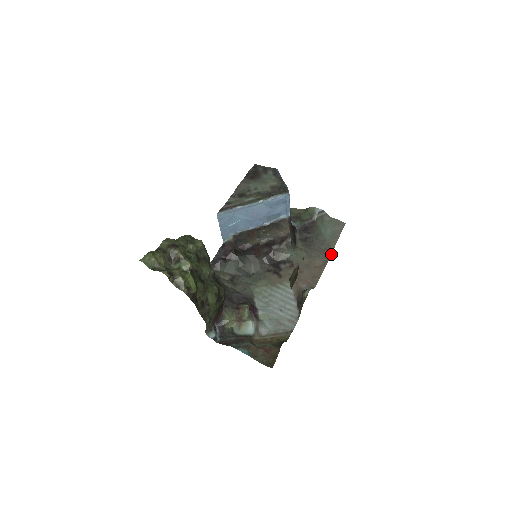
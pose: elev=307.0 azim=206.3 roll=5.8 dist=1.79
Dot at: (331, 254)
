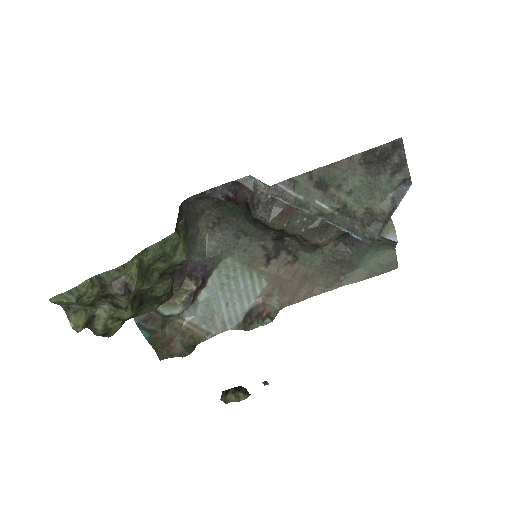
Dot at: (341, 286)
